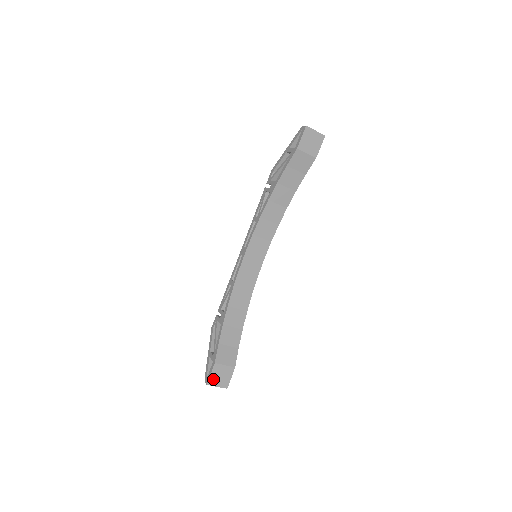
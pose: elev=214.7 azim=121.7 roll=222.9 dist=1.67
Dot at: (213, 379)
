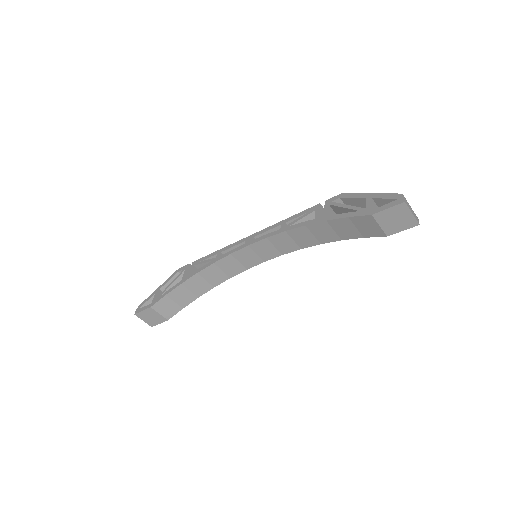
Dot at: (143, 315)
